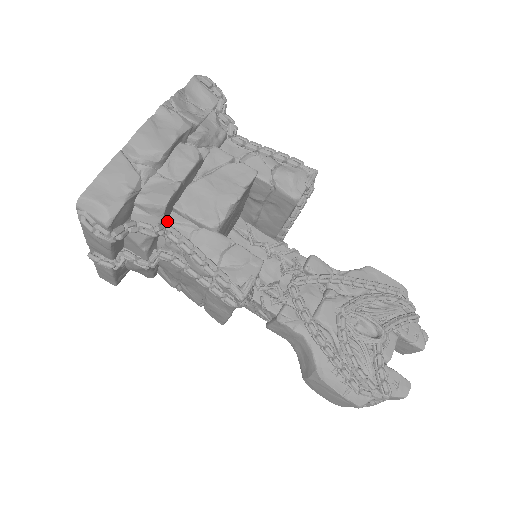
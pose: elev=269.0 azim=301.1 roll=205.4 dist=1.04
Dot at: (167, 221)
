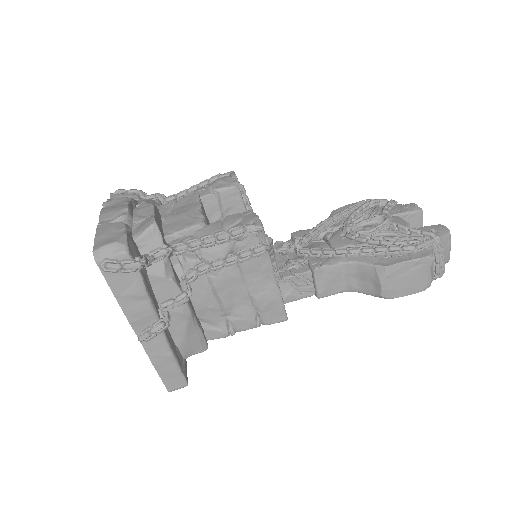
Dot at: occluded
